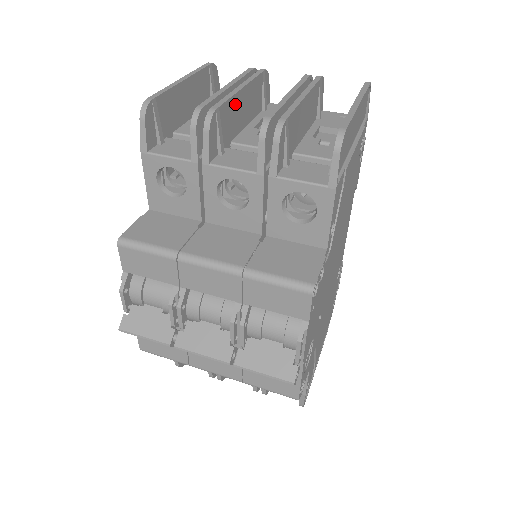
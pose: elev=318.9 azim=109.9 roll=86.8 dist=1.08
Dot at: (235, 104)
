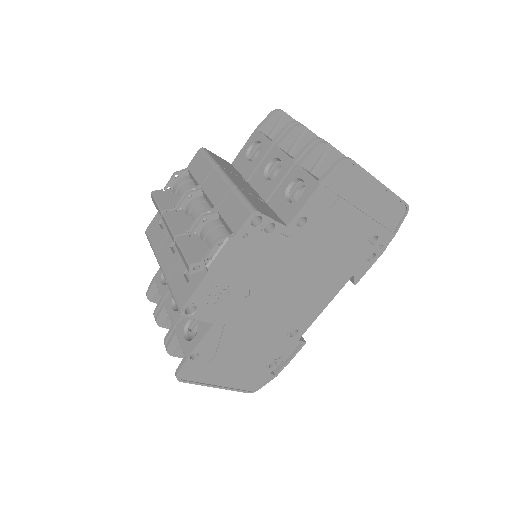
Dot at: occluded
